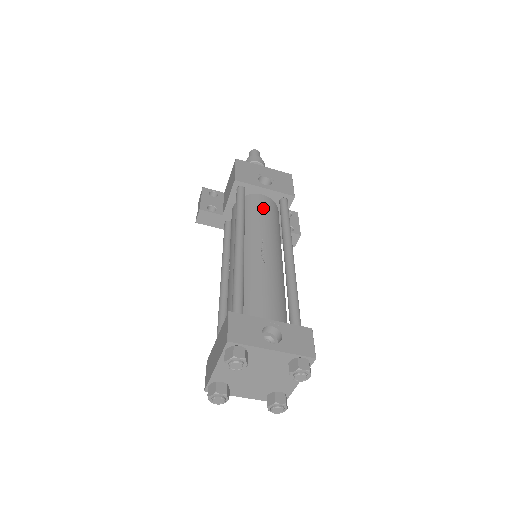
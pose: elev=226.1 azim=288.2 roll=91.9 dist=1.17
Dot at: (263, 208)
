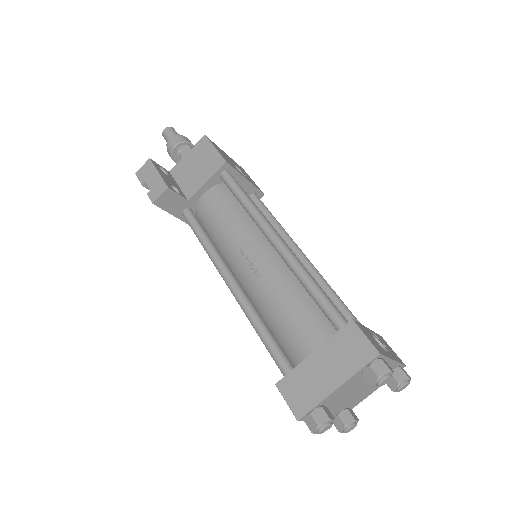
Dot at: occluded
